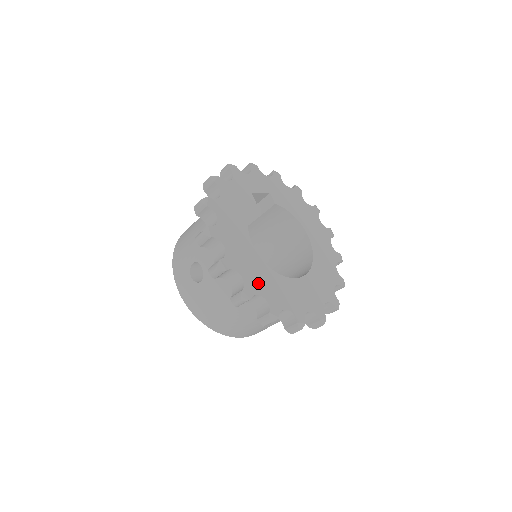
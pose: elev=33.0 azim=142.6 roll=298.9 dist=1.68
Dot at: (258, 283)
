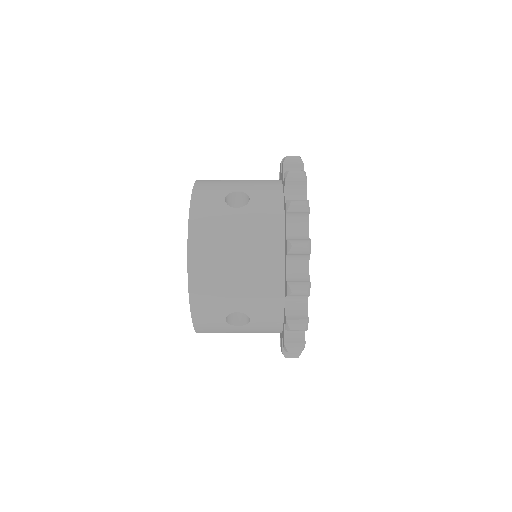
Dot at: occluded
